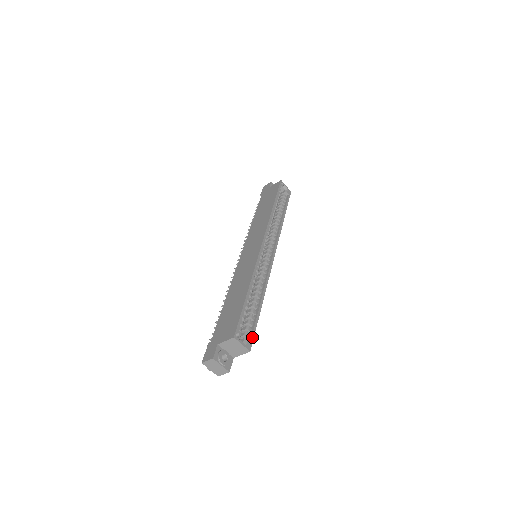
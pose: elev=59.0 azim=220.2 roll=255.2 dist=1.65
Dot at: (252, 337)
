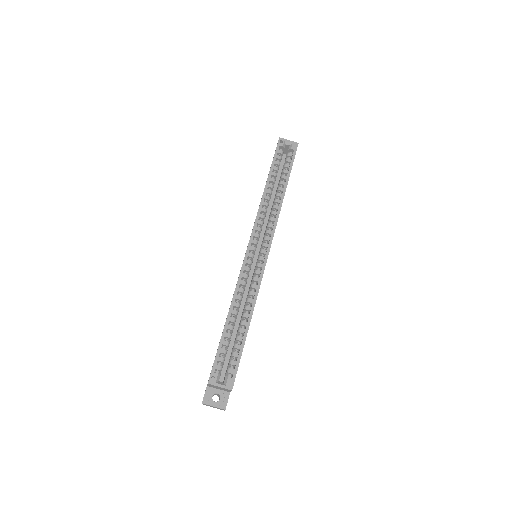
Dot at: (234, 372)
